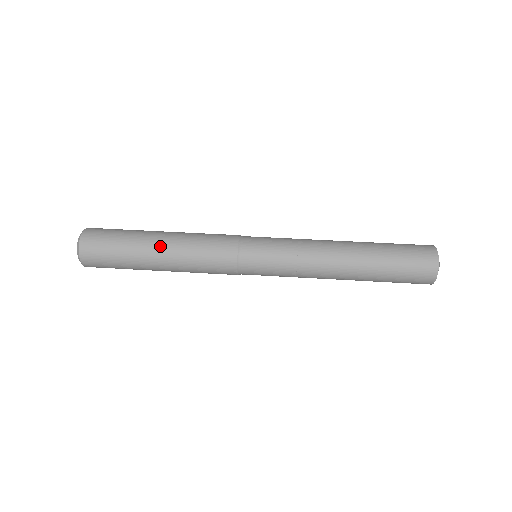
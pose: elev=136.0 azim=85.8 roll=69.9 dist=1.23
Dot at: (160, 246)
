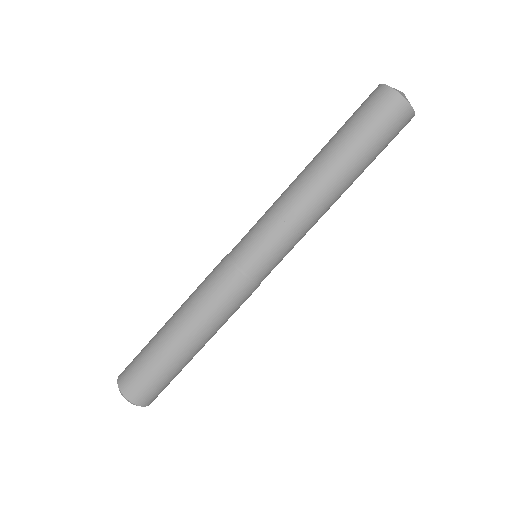
Dot at: occluded
